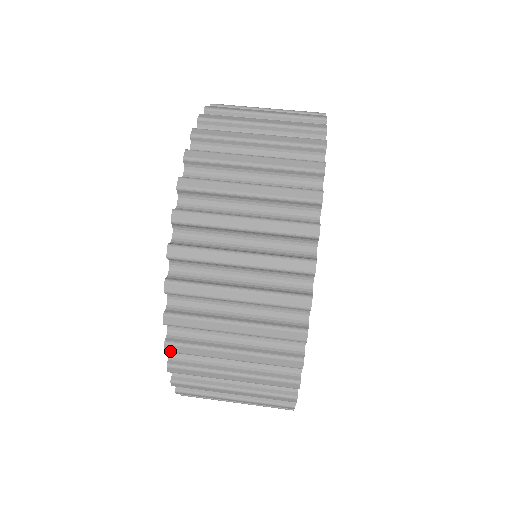
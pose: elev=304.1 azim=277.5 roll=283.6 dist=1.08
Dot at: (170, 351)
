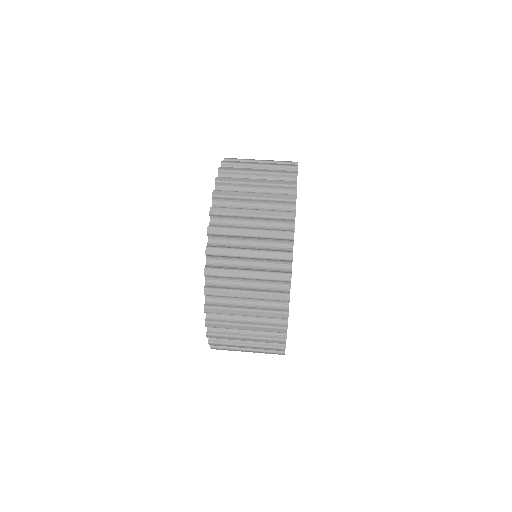
Dot at: occluded
